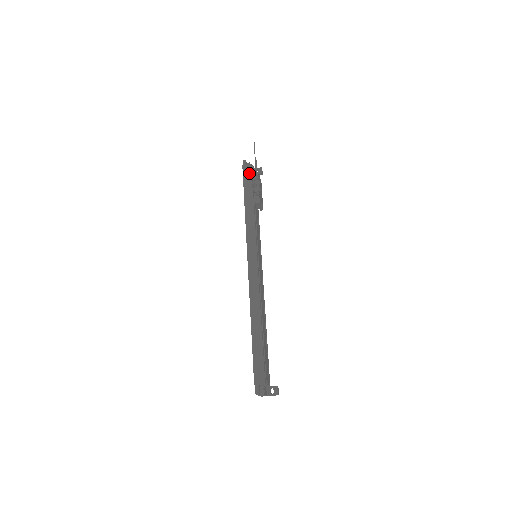
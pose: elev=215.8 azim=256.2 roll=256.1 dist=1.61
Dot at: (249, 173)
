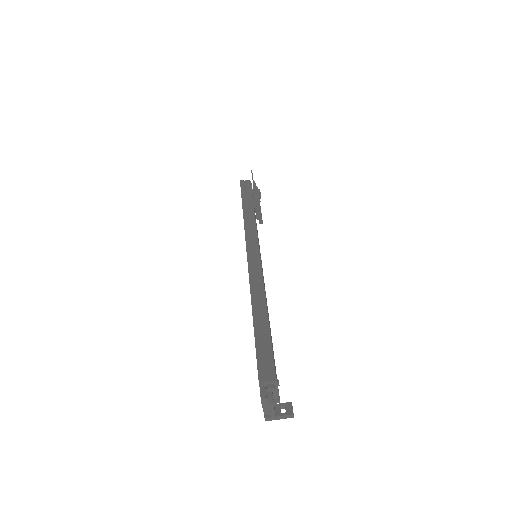
Dot at: (248, 186)
